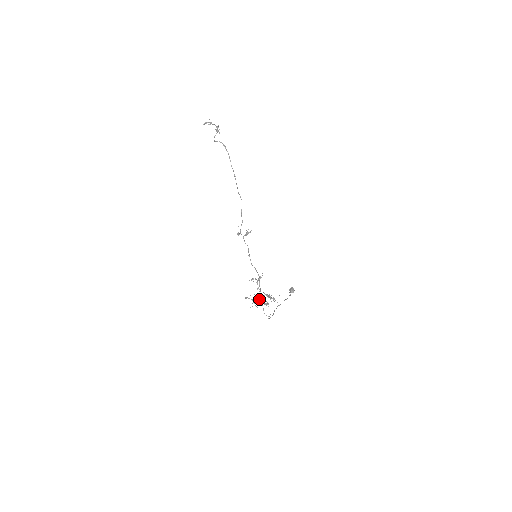
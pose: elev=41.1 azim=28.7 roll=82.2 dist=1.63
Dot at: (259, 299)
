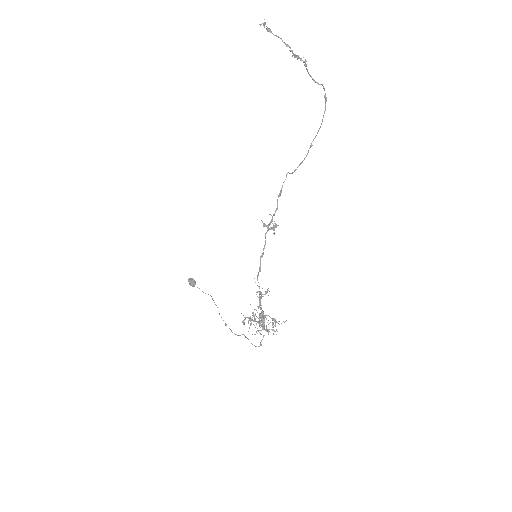
Dot at: (258, 321)
